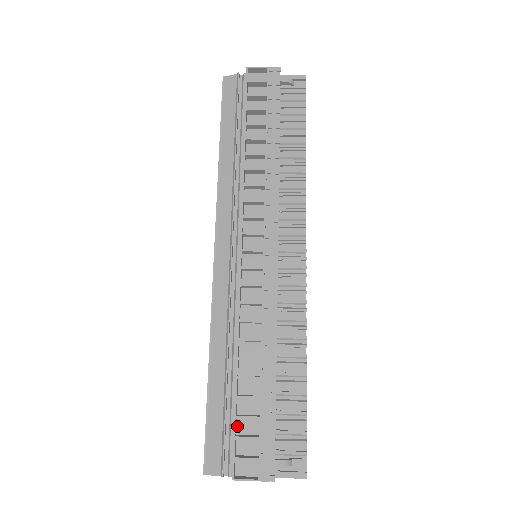
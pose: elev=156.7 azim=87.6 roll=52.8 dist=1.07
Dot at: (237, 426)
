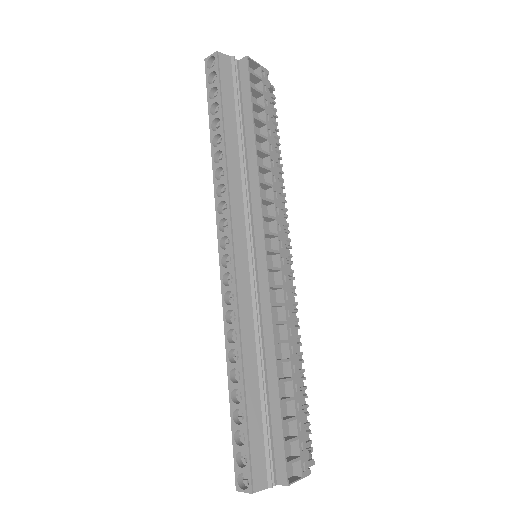
Dot at: (276, 431)
